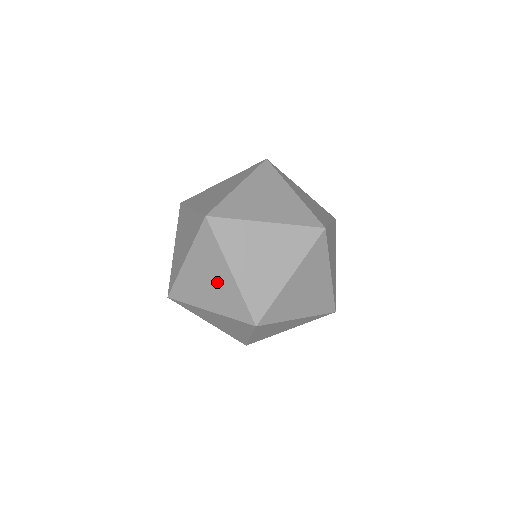
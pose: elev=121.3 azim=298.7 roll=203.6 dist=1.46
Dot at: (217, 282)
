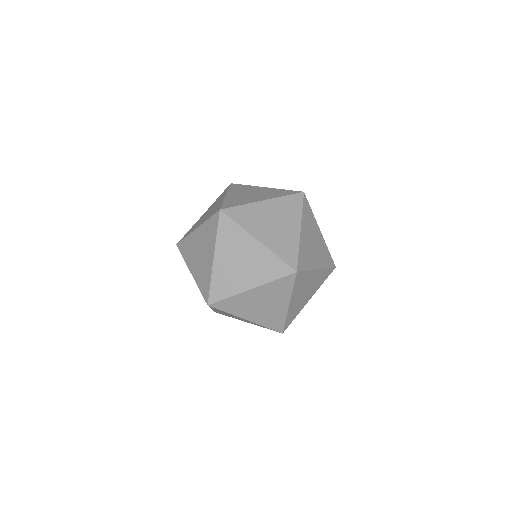
Dot at: occluded
